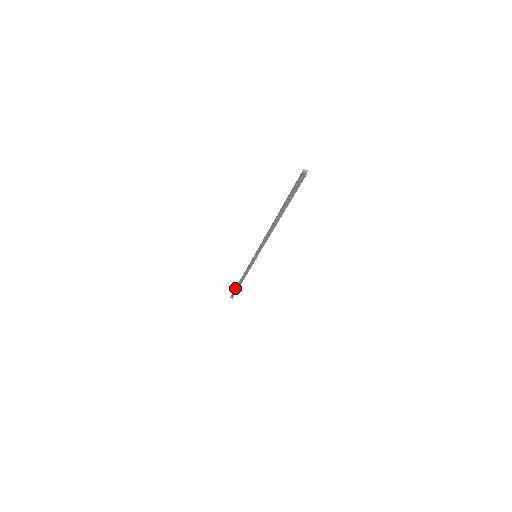
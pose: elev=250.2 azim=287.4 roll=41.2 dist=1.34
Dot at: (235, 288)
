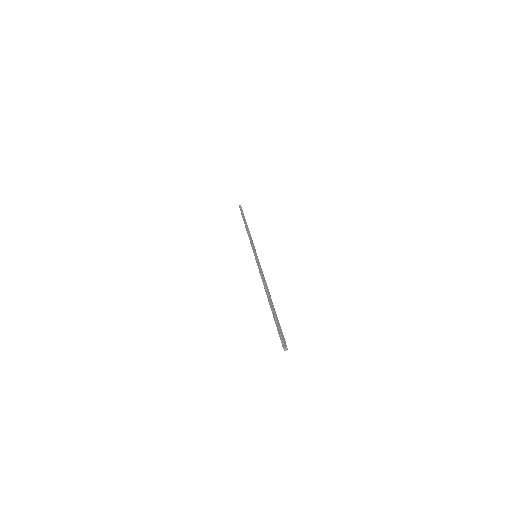
Dot at: (243, 215)
